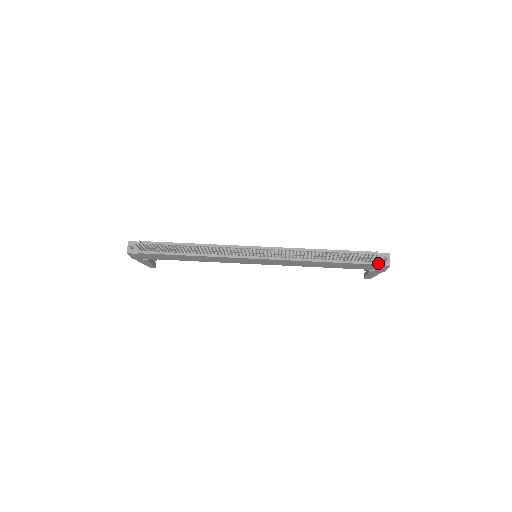
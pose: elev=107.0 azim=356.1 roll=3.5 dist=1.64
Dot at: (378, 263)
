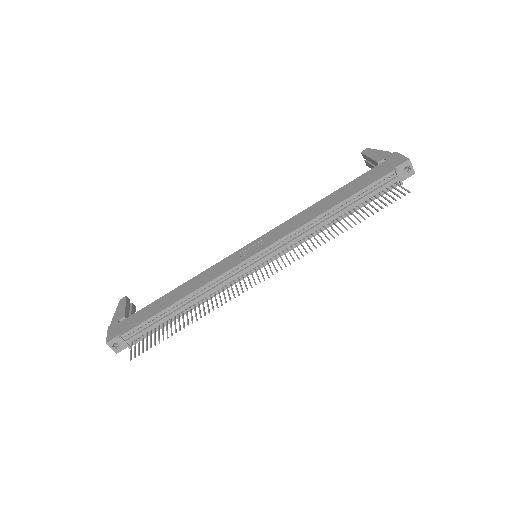
Dot at: (401, 180)
